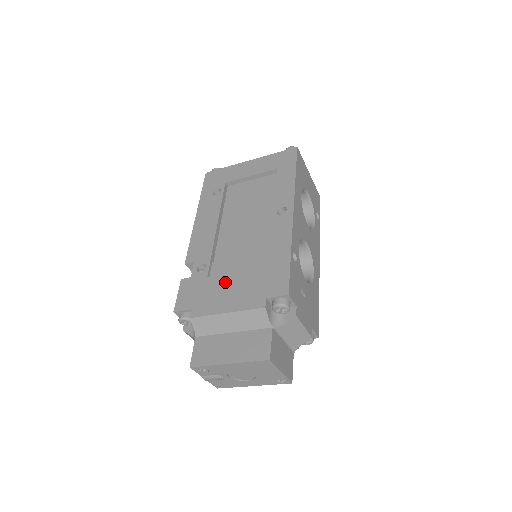
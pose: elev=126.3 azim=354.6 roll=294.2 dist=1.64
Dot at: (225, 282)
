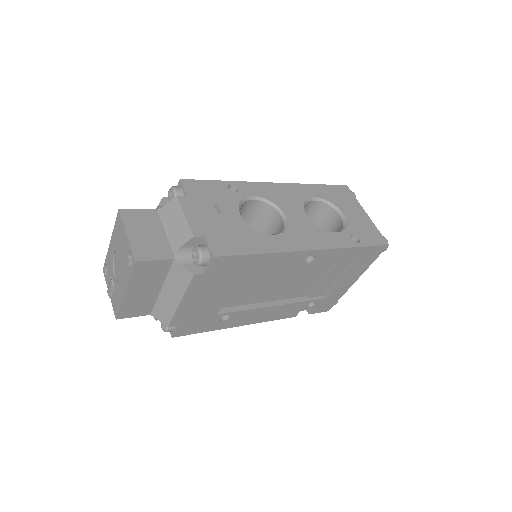
Dot at: occluded
